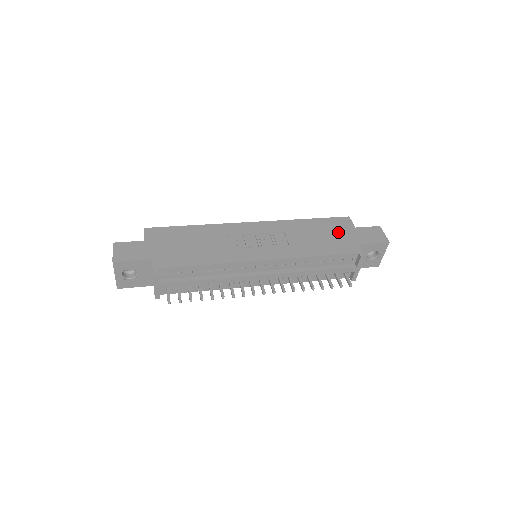
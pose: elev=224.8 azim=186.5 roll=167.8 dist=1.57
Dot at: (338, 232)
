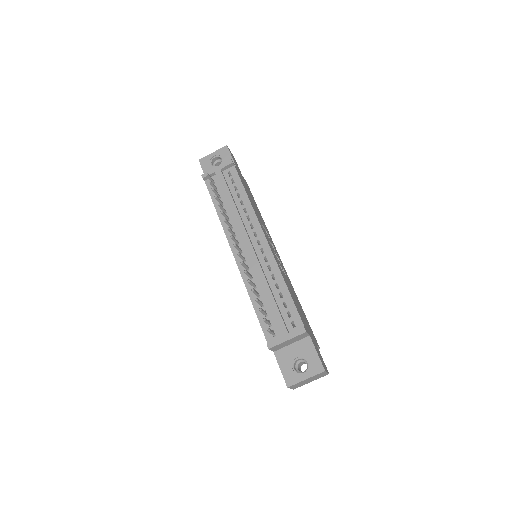
Dot at: (307, 324)
